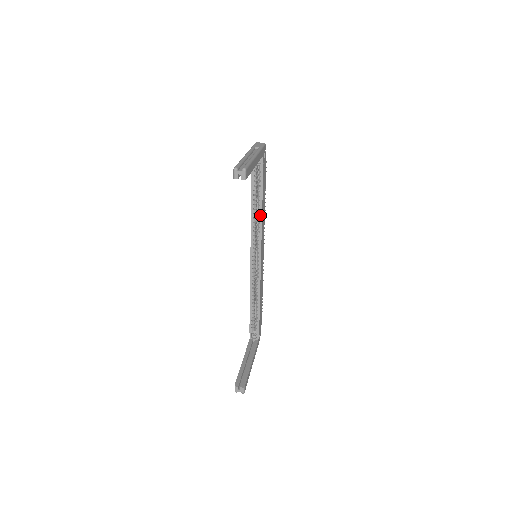
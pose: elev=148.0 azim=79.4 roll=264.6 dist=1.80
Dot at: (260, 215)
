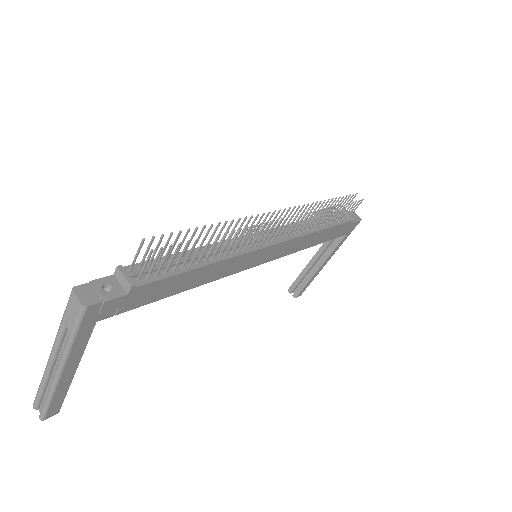
Dot at: (201, 282)
